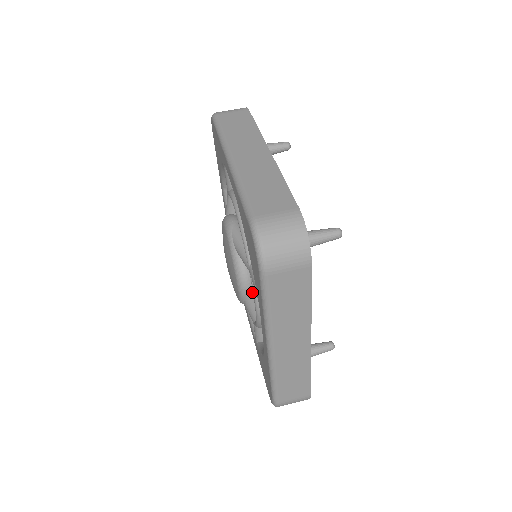
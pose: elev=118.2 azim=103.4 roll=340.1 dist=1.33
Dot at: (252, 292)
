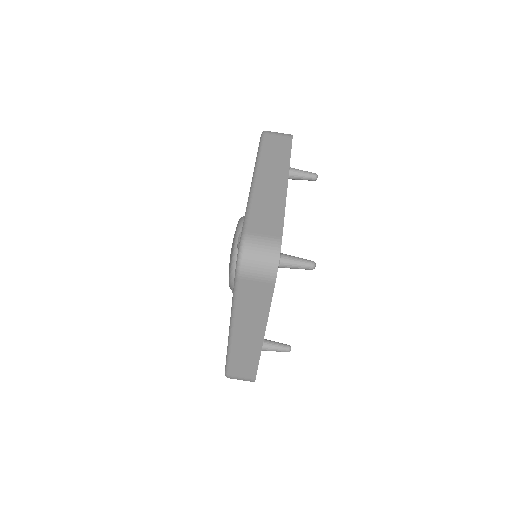
Dot at: occluded
